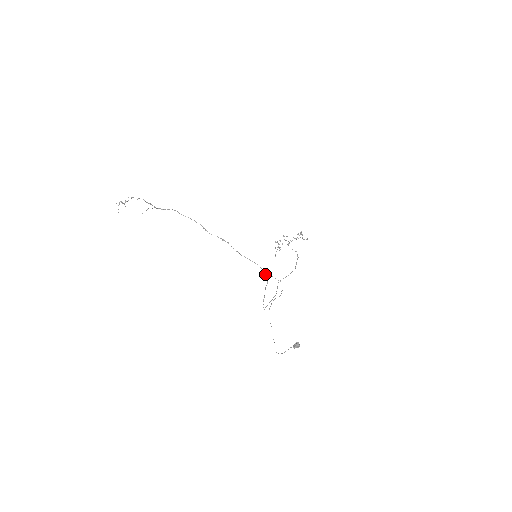
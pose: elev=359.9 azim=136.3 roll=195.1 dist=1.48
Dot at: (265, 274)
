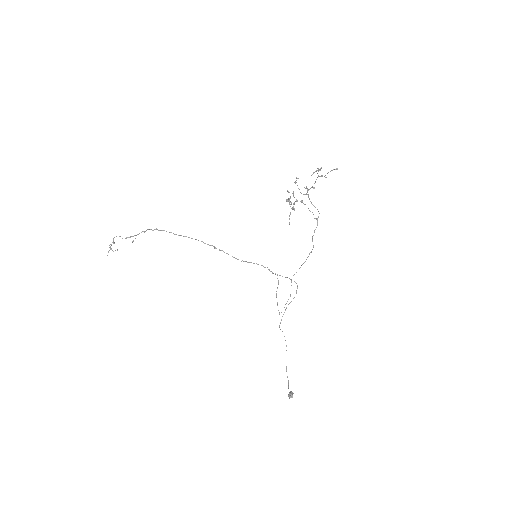
Dot at: occluded
